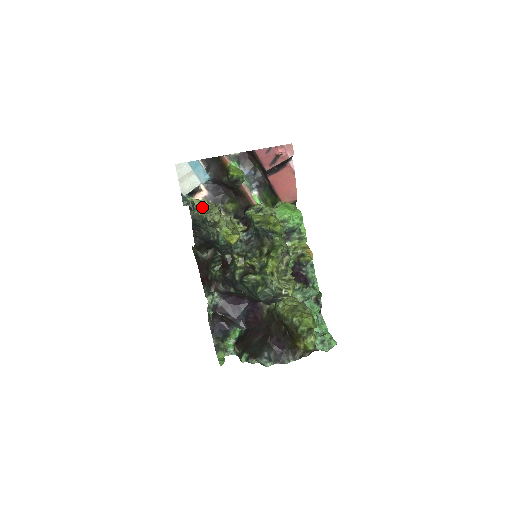
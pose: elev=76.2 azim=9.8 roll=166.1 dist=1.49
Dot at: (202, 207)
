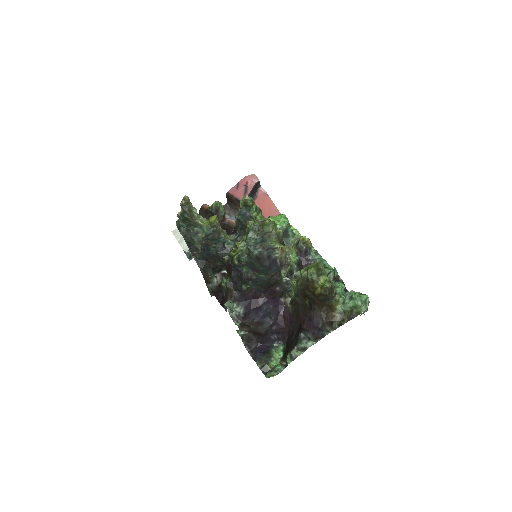
Dot at: occluded
